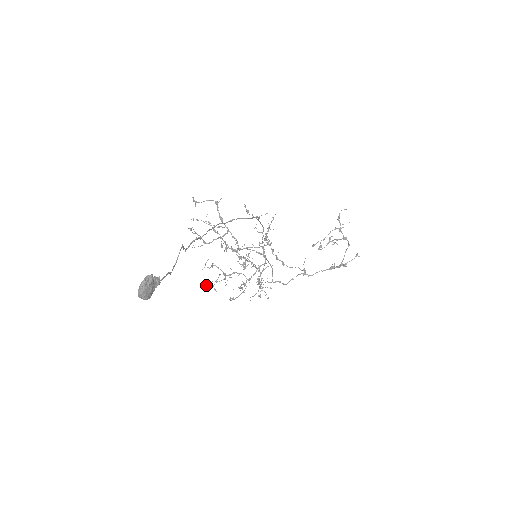
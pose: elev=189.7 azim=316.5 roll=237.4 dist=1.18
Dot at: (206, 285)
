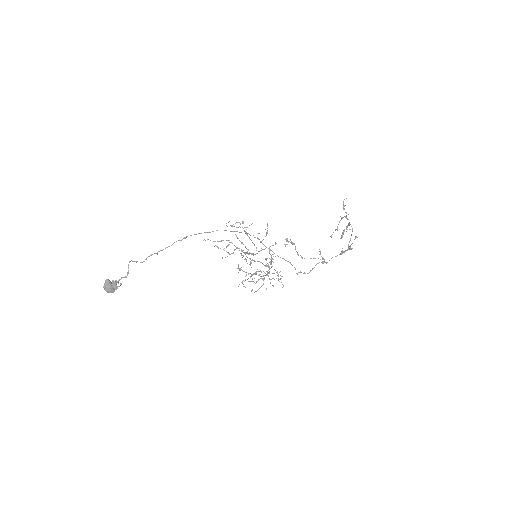
Dot at: occluded
